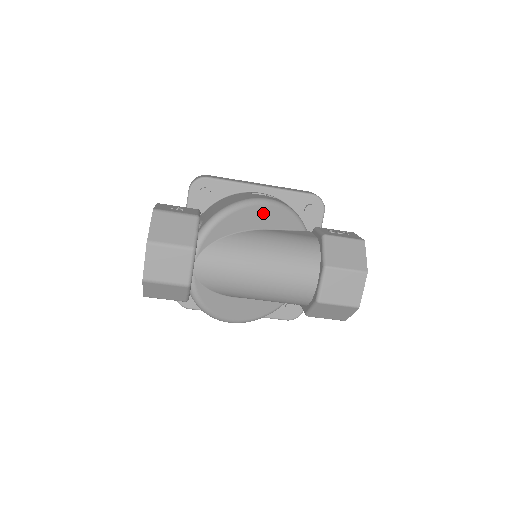
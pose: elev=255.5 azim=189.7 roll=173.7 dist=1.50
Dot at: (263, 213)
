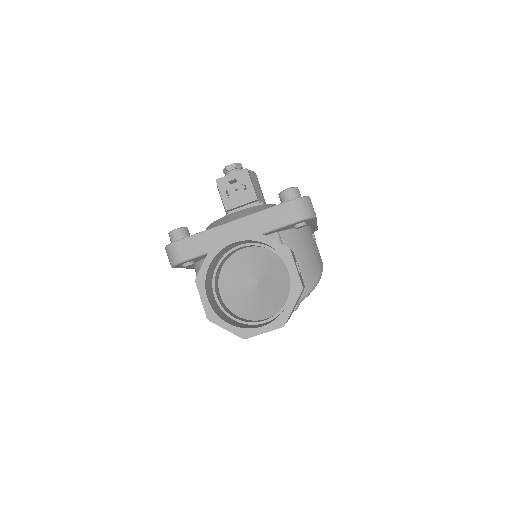
Dot at: occluded
